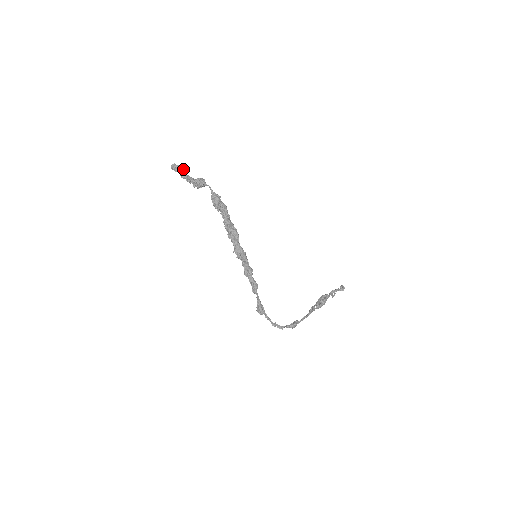
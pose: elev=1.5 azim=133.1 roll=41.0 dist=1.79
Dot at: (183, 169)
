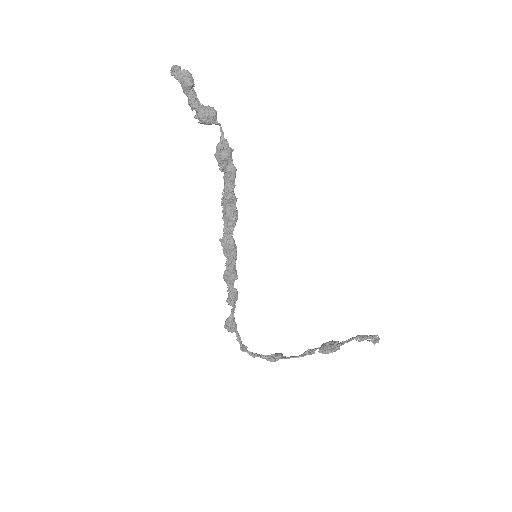
Dot at: (189, 81)
